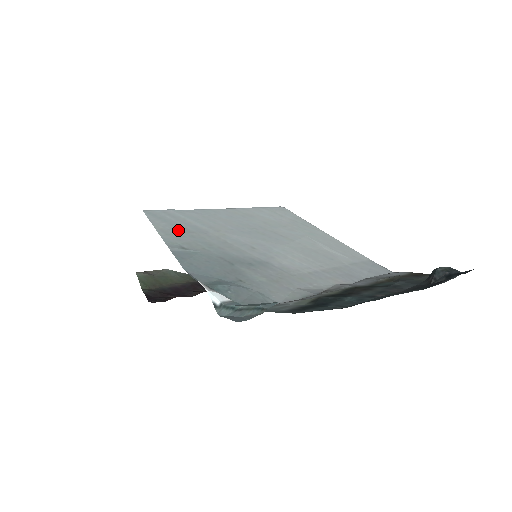
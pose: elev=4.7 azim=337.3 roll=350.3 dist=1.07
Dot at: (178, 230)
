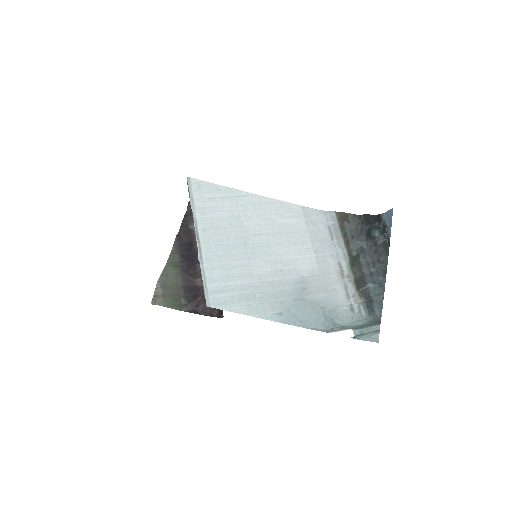
Dot at: (250, 302)
